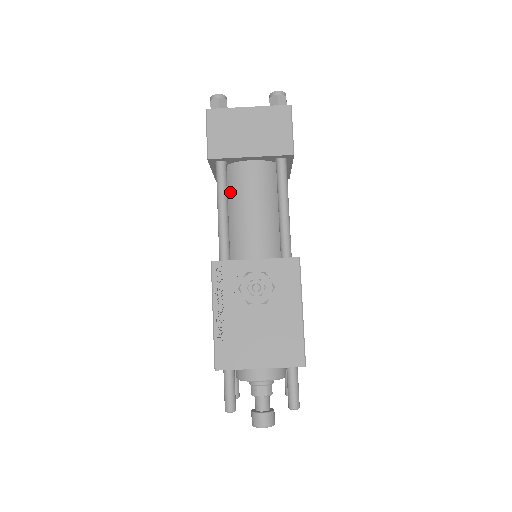
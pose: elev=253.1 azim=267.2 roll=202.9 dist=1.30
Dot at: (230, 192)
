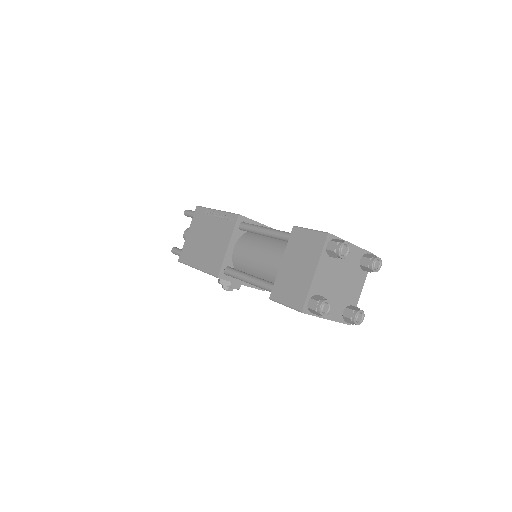
Dot at: (269, 281)
